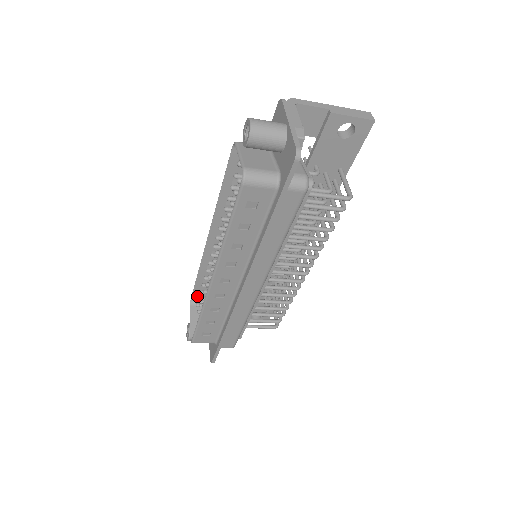
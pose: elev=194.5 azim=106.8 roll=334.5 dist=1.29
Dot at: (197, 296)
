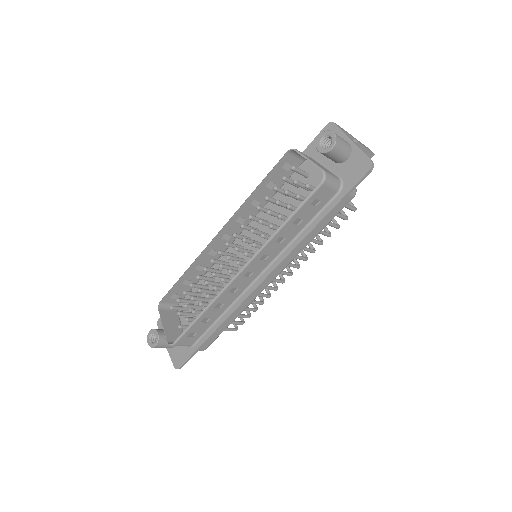
Dot at: (167, 299)
